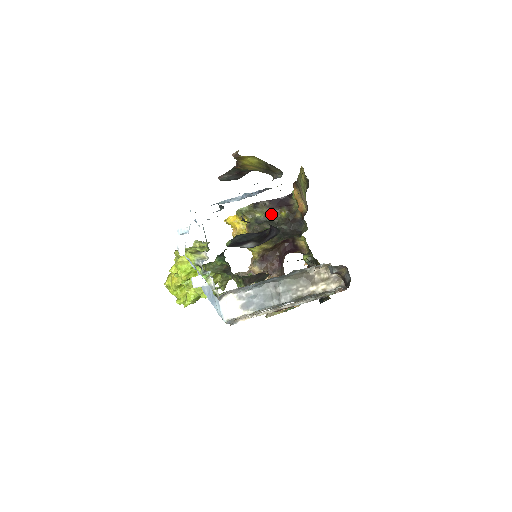
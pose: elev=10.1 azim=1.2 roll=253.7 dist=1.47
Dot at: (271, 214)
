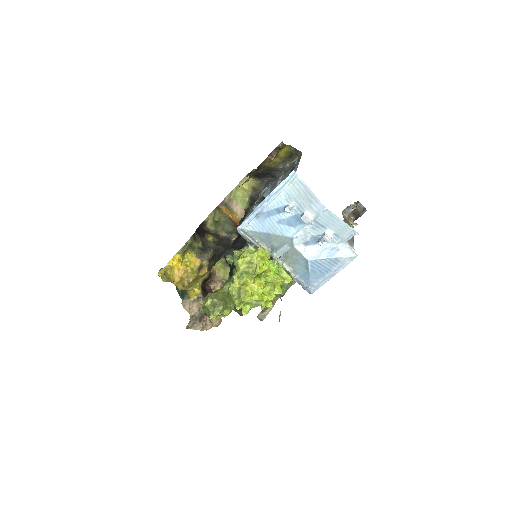
Dot at: (203, 242)
